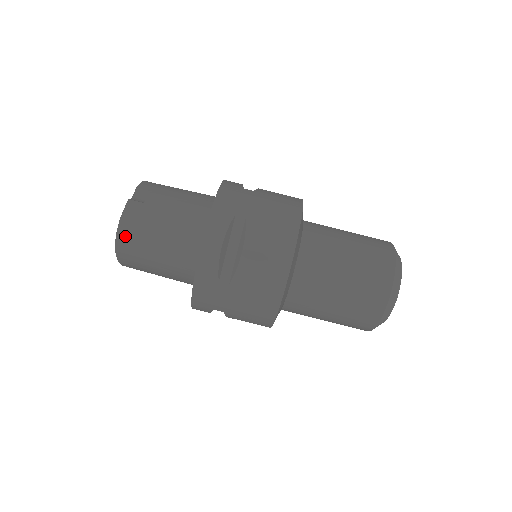
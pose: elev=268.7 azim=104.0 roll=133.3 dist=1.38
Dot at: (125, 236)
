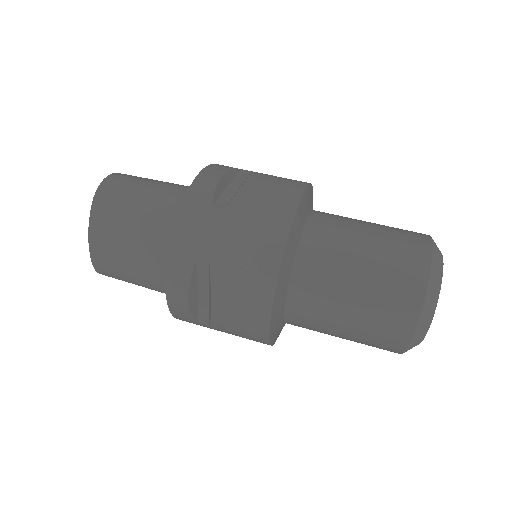
Dot at: (111, 183)
